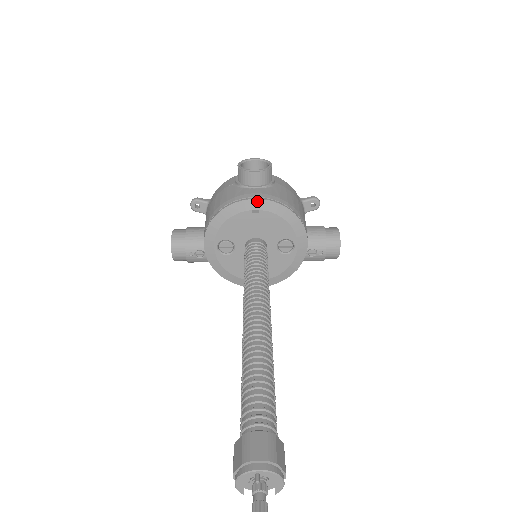
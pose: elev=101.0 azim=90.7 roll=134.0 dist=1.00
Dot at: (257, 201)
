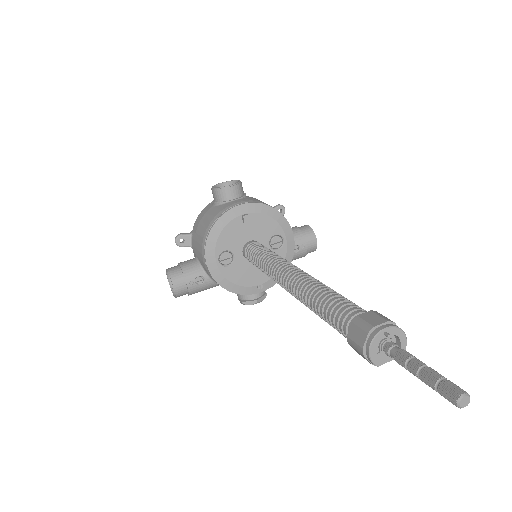
Dot at: (243, 206)
